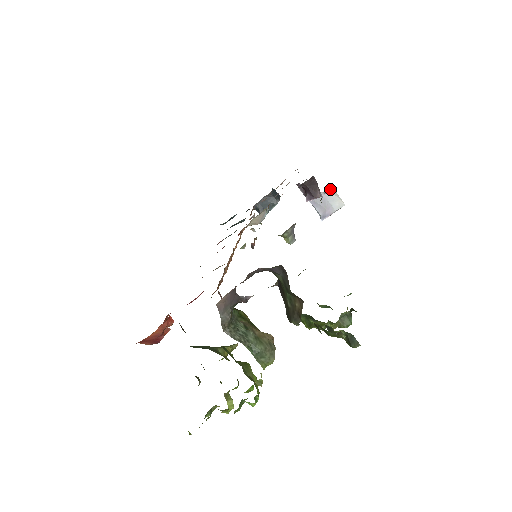
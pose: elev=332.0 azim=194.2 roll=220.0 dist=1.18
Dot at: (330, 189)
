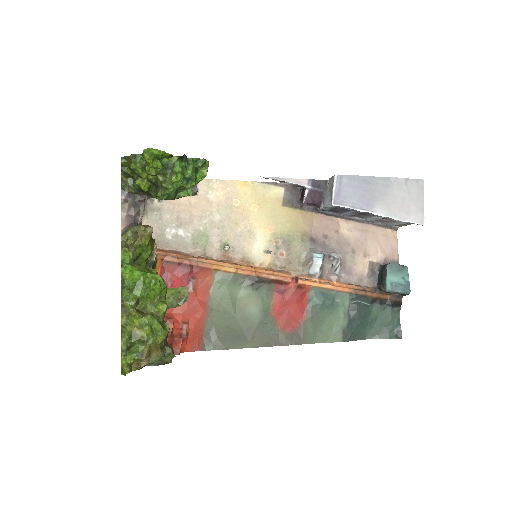
Dot at: (327, 183)
